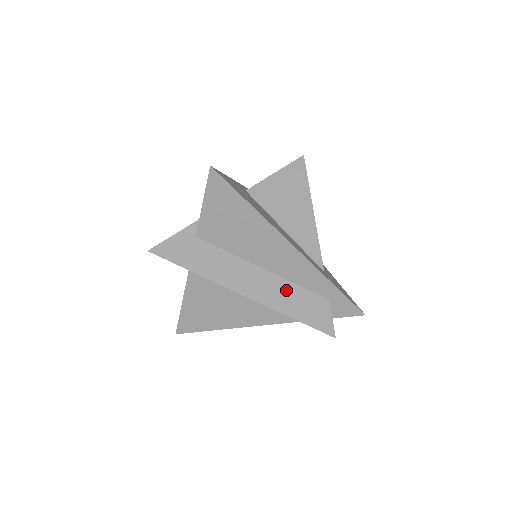
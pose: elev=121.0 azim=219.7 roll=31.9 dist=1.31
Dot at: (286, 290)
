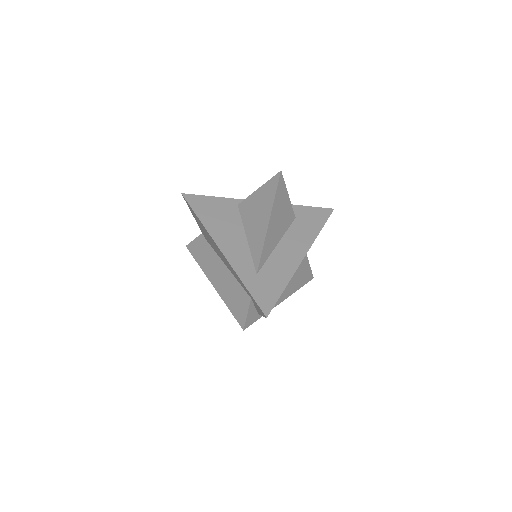
Dot at: (231, 284)
